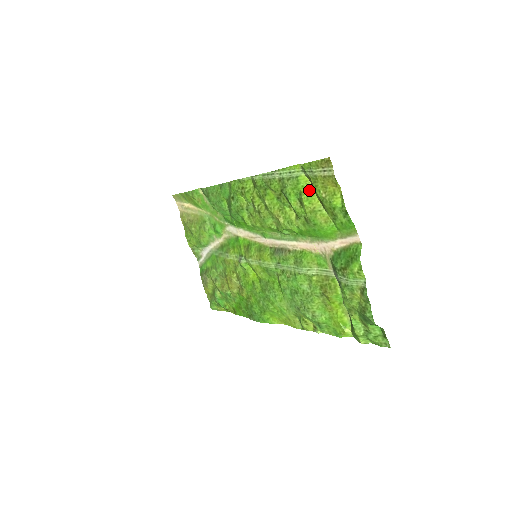
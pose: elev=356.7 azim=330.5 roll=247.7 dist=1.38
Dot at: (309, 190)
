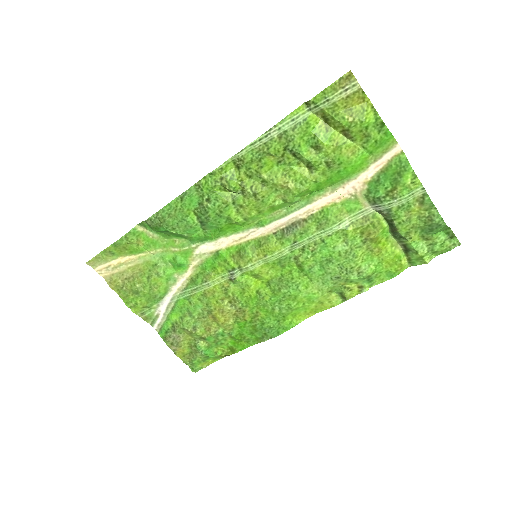
Dot at: (323, 128)
